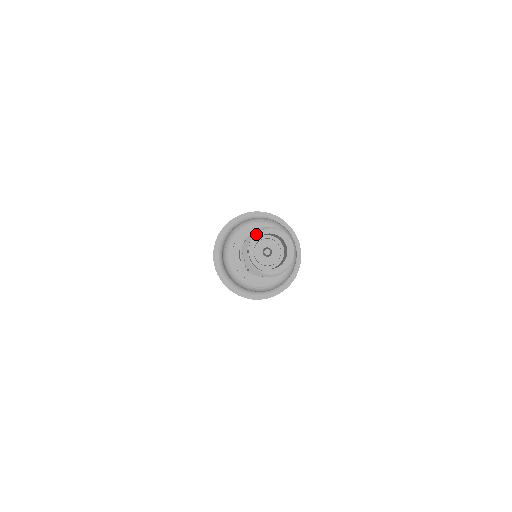
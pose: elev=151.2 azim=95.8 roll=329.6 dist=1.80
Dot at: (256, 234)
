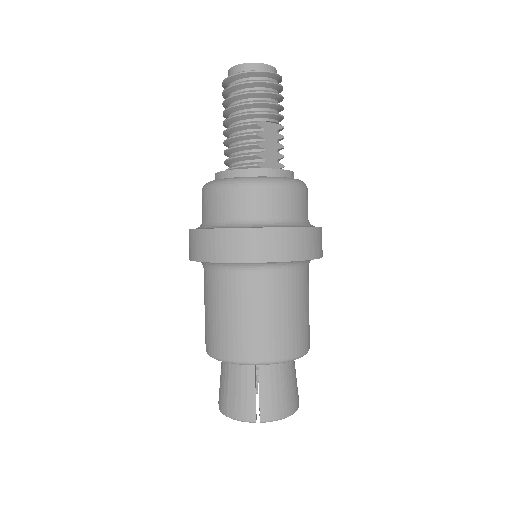
Dot at: occluded
